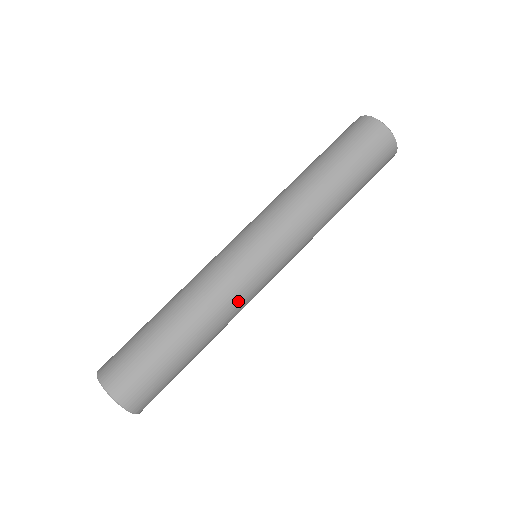
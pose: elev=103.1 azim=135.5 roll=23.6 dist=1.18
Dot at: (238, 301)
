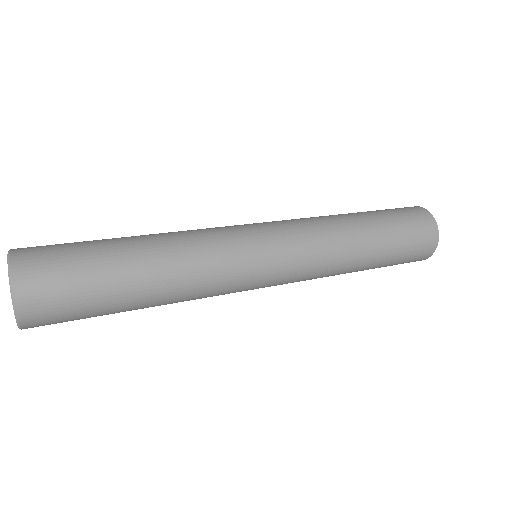
Dot at: (208, 235)
